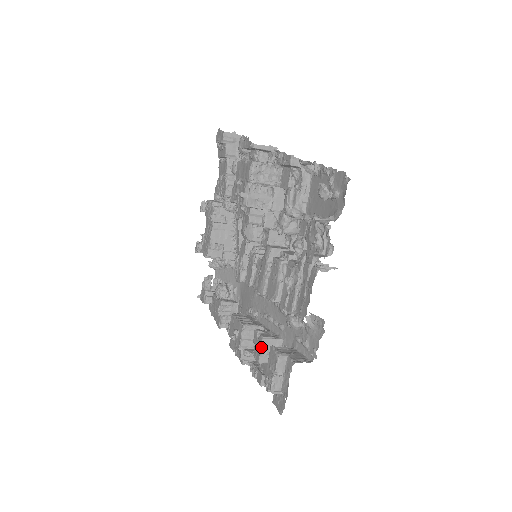
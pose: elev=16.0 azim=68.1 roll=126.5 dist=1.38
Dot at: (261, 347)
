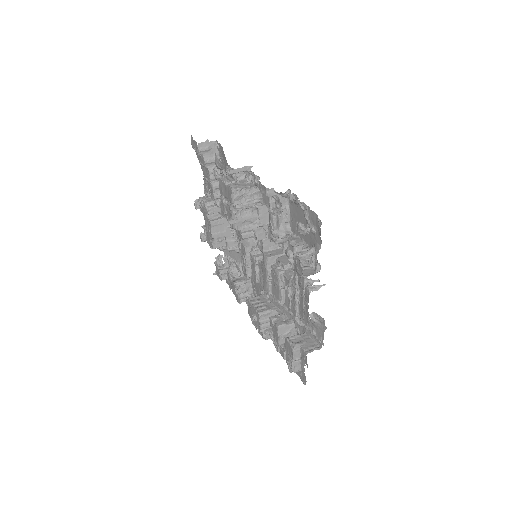
Dot at: (278, 334)
